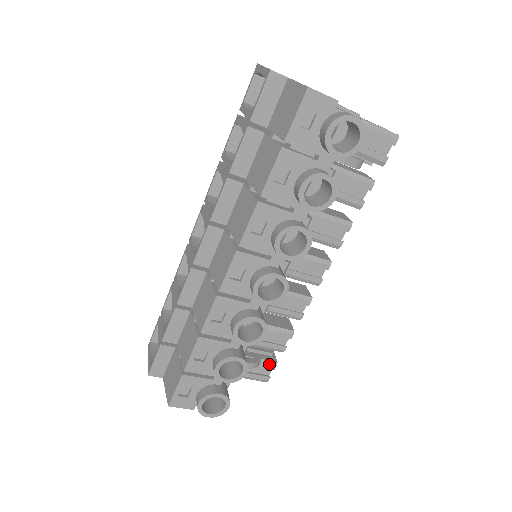
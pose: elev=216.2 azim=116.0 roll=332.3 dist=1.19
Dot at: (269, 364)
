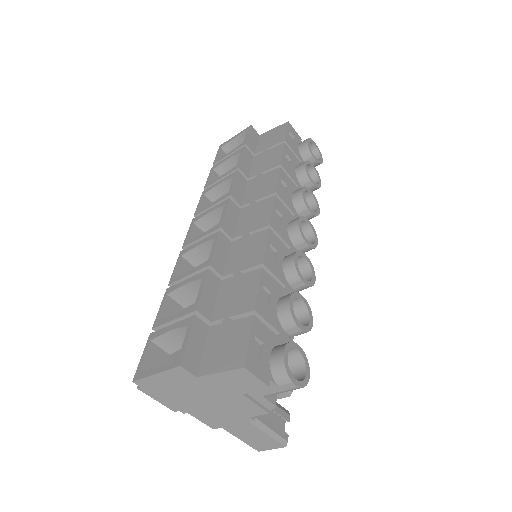
Dot at: (283, 410)
